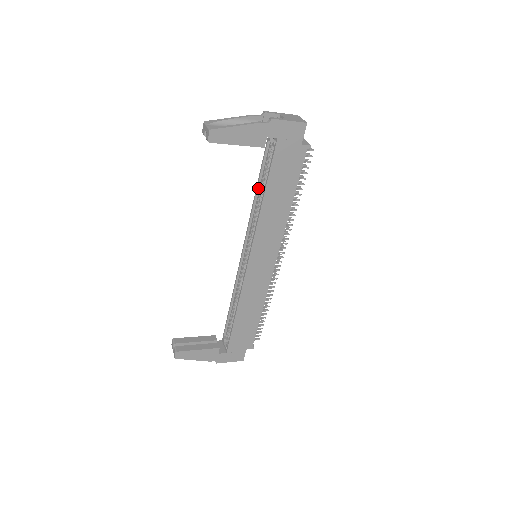
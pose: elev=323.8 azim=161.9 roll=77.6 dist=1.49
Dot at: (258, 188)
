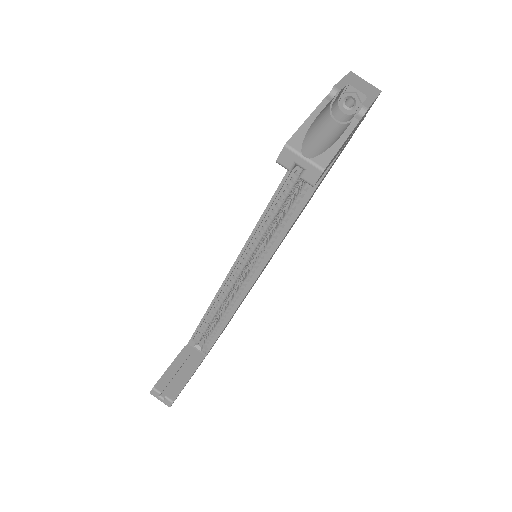
Dot at: (283, 185)
